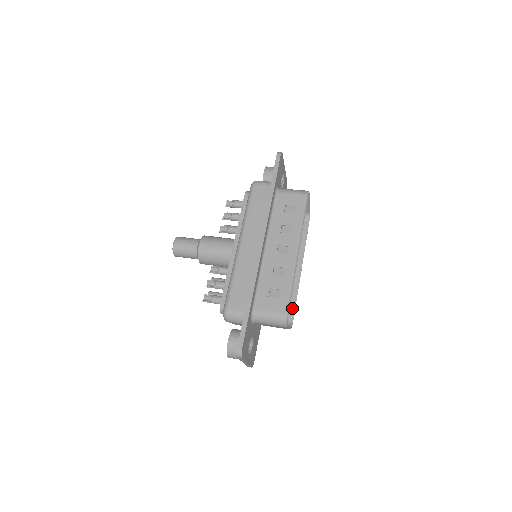
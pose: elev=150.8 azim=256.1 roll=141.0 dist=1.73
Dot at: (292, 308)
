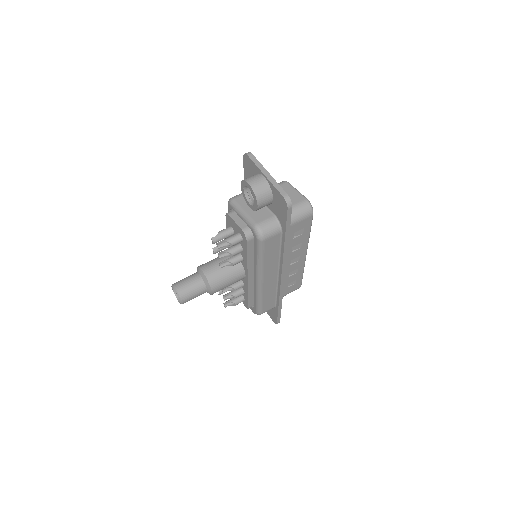
Dot at: occluded
